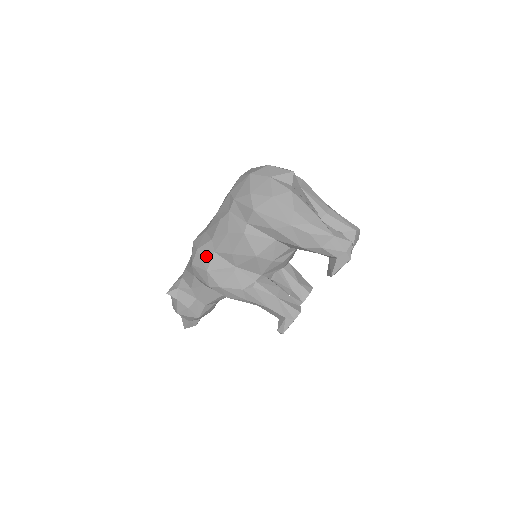
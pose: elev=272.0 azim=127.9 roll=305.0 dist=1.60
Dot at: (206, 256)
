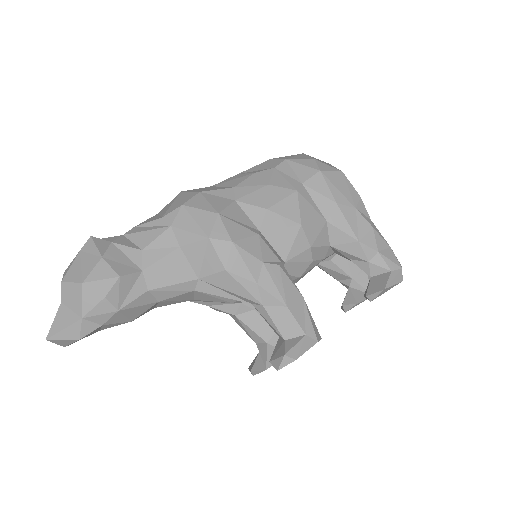
Dot at: (218, 200)
